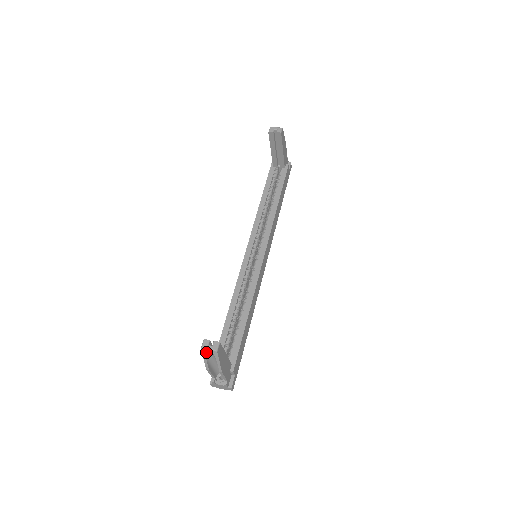
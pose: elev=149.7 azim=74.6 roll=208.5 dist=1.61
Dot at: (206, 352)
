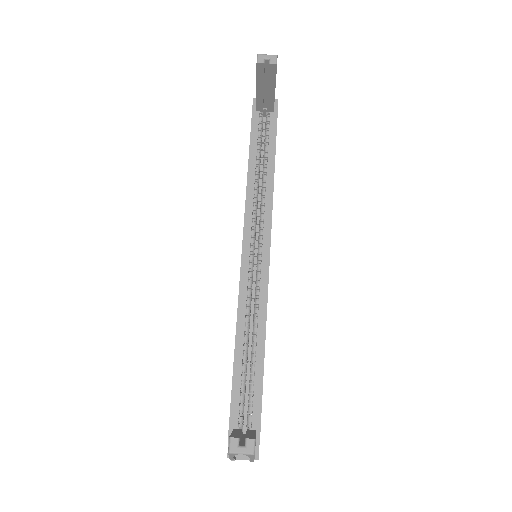
Dot at: (235, 454)
